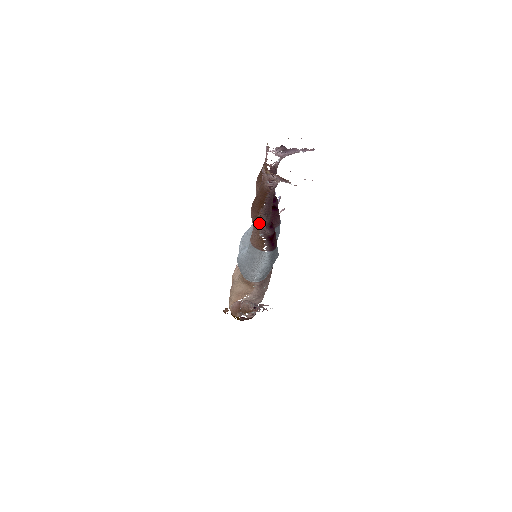
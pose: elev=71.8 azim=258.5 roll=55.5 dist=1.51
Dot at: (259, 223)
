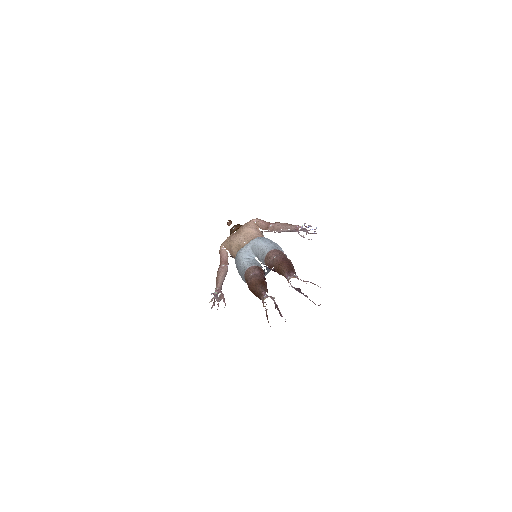
Dot at: occluded
